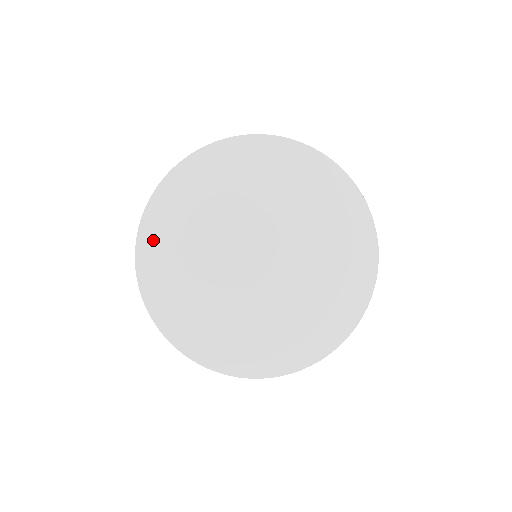
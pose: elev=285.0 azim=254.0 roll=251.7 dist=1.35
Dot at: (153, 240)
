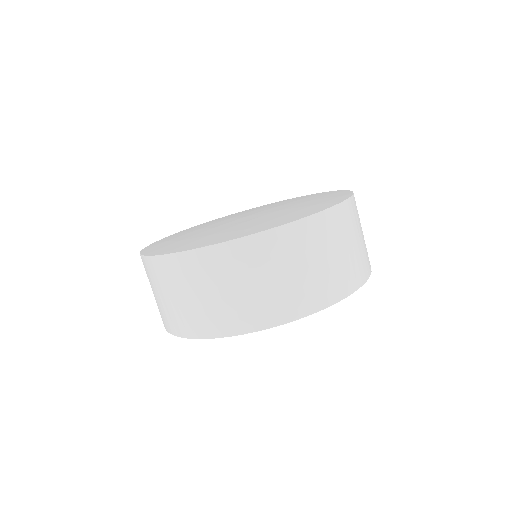
Dot at: (155, 245)
